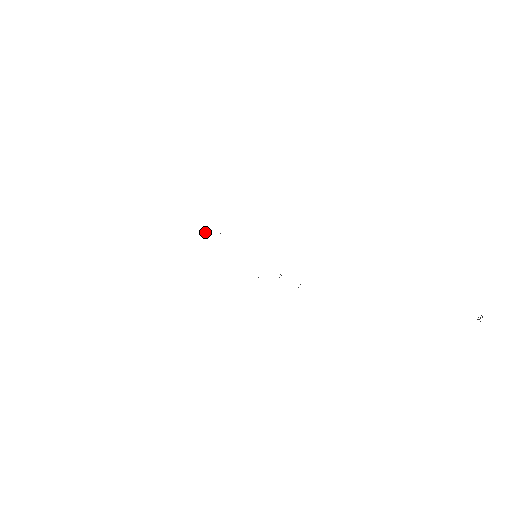
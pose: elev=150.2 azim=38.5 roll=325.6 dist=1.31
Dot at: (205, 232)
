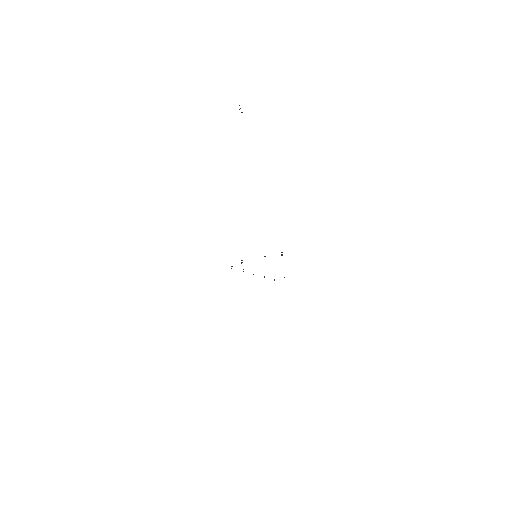
Dot at: occluded
